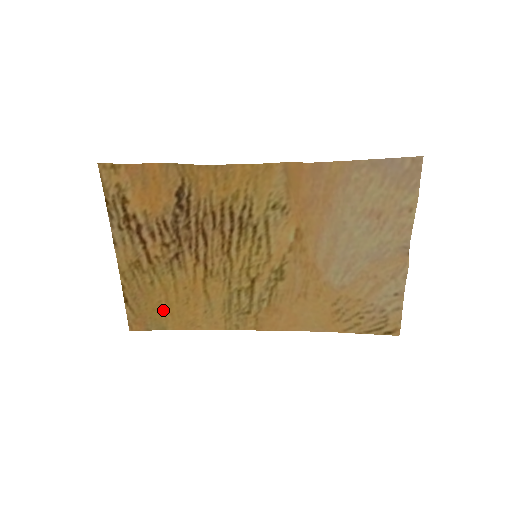
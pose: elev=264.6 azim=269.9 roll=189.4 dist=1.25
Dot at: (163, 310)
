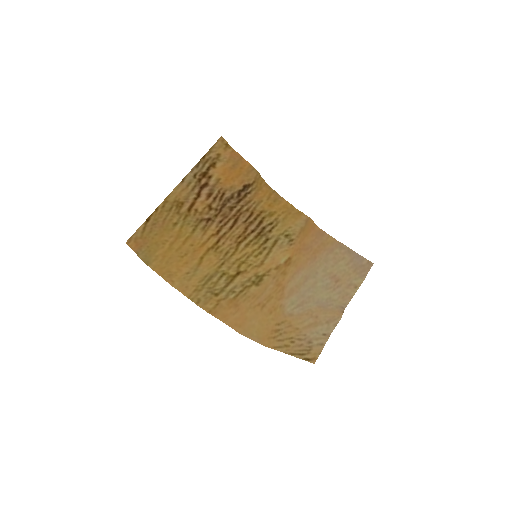
Dot at: (162, 249)
